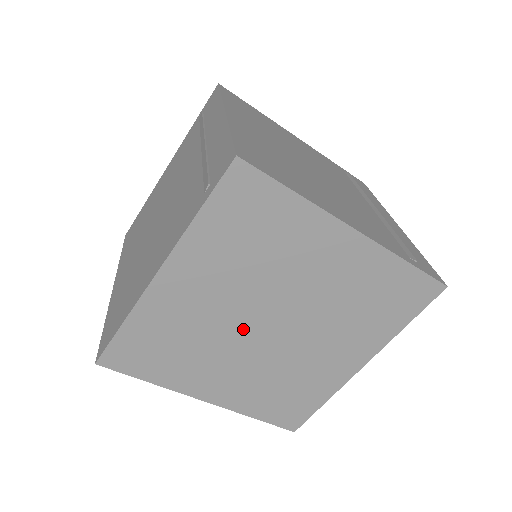
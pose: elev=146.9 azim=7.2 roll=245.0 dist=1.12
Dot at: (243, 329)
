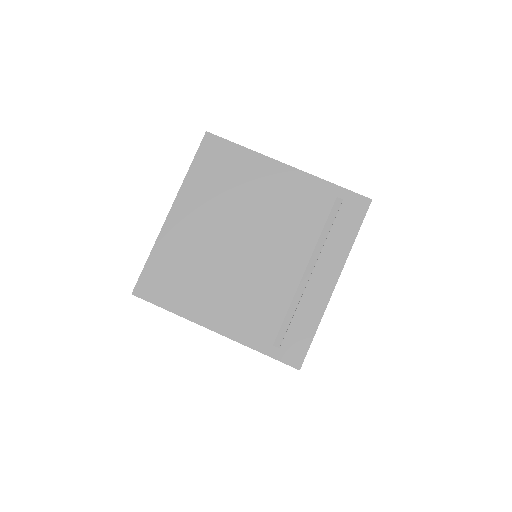
Dot at: occluded
